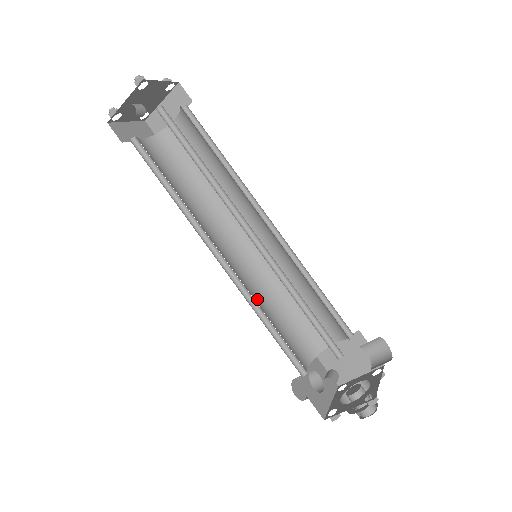
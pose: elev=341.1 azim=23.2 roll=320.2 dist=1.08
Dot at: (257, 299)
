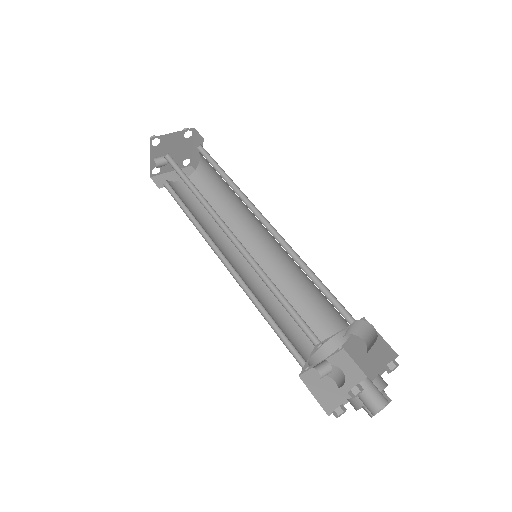
Dot at: (268, 297)
